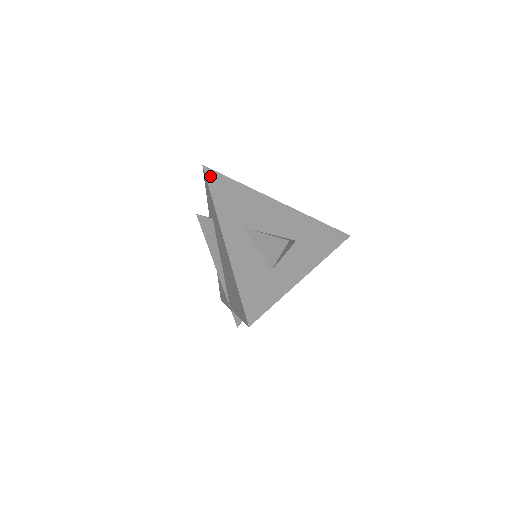
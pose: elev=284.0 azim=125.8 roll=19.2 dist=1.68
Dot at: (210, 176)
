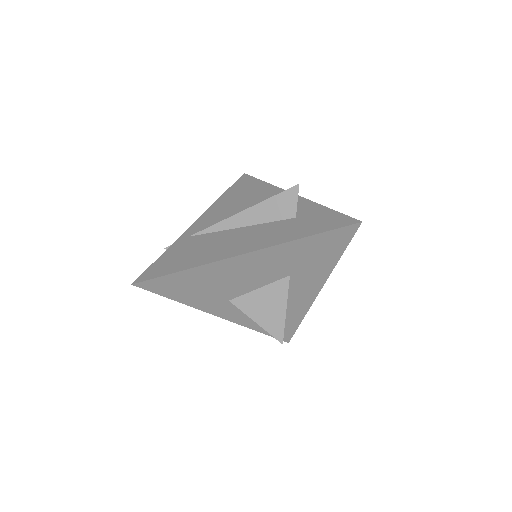
Dot at: (151, 288)
